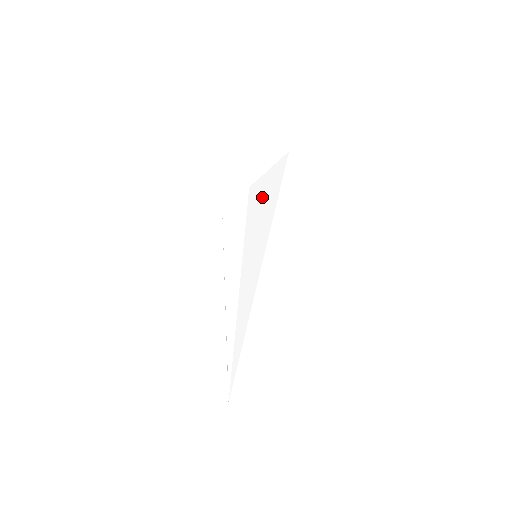
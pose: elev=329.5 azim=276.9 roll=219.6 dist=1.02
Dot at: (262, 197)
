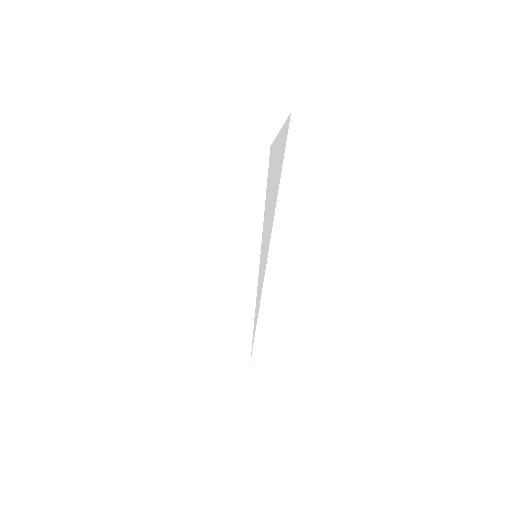
Dot at: (274, 170)
